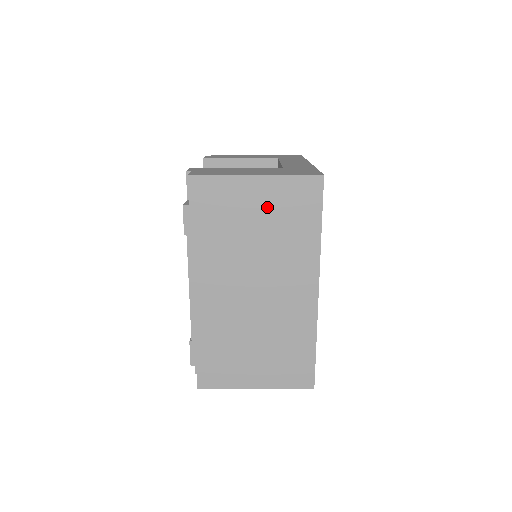
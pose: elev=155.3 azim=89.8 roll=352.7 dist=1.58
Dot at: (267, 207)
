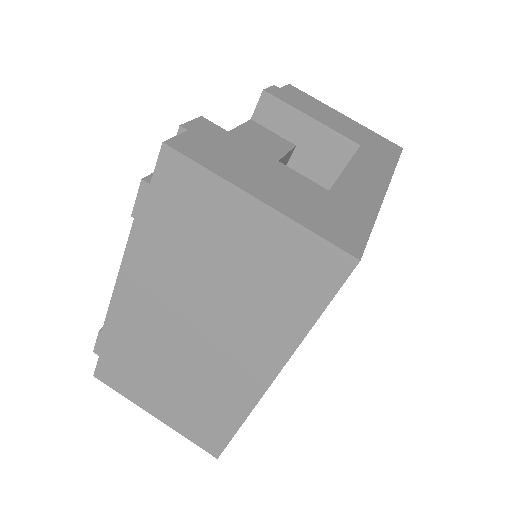
Dot at: (255, 251)
